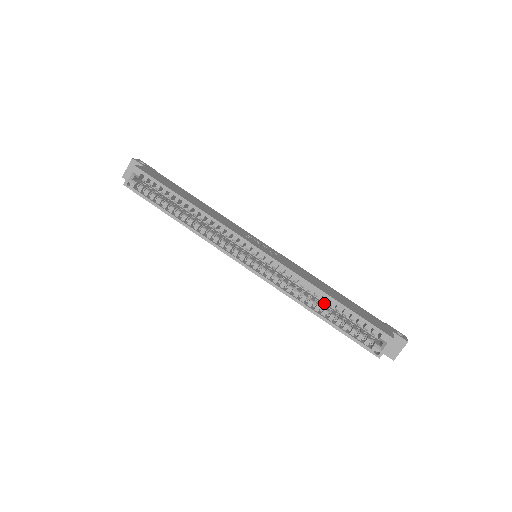
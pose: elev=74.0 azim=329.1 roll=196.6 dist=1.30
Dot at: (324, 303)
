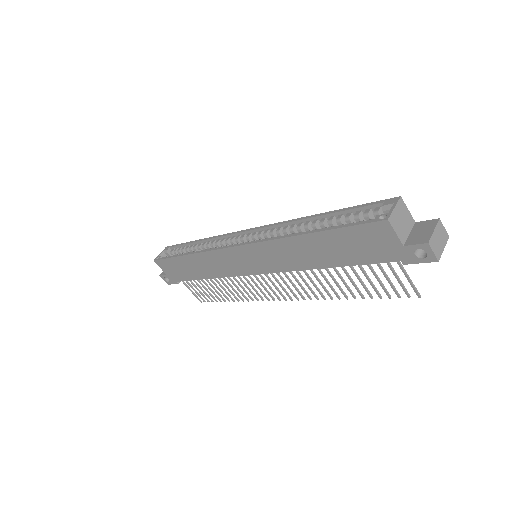
Dot at: occluded
